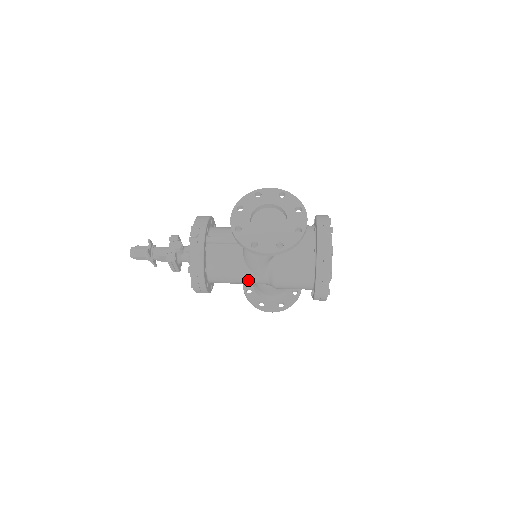
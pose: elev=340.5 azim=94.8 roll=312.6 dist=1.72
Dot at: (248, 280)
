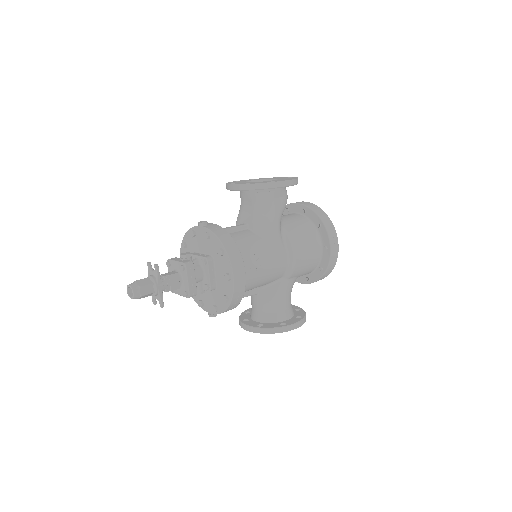
Dot at: (272, 259)
